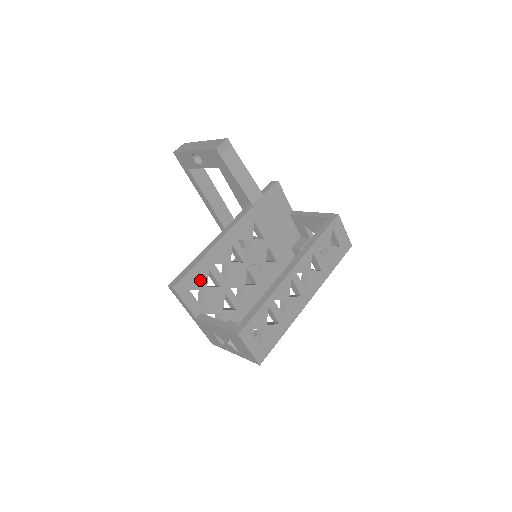
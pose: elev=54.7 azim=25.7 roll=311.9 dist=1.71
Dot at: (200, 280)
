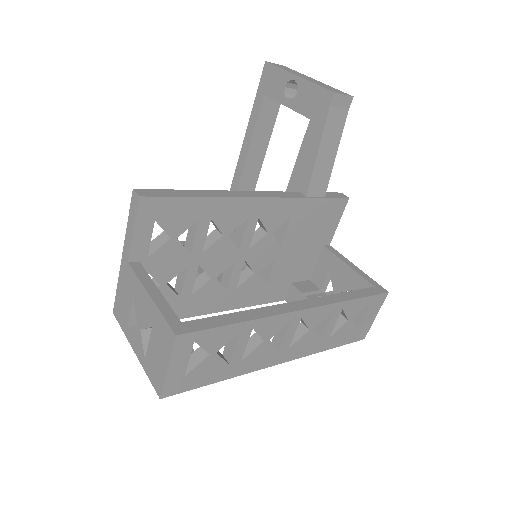
Dot at: (178, 221)
